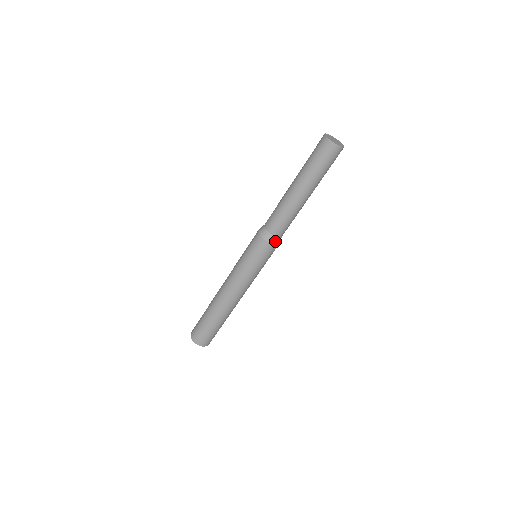
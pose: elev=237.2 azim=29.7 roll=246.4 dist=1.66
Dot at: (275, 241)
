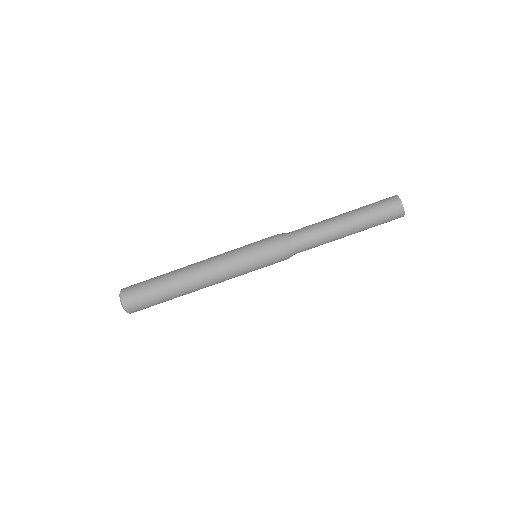
Dot at: (288, 250)
